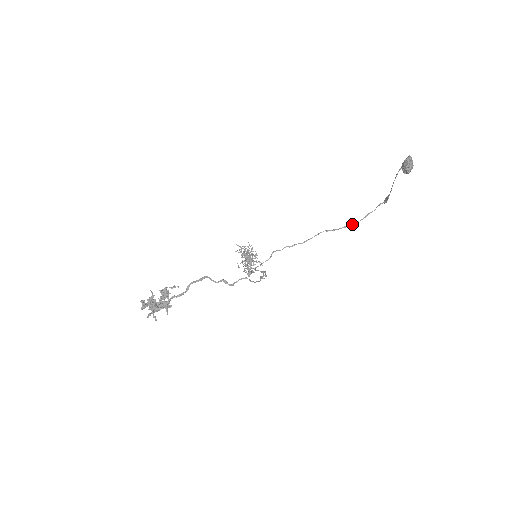
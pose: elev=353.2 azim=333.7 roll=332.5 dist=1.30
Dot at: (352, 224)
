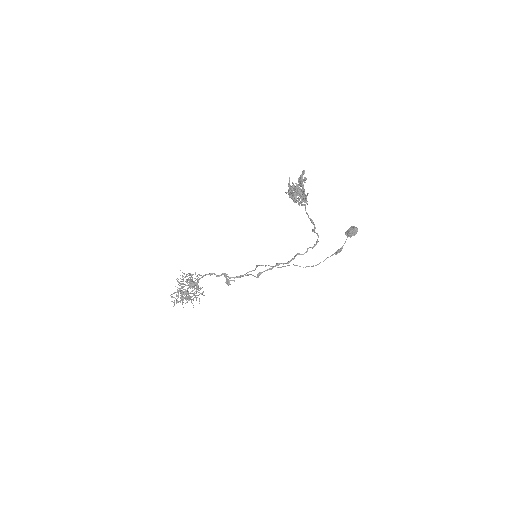
Dot at: occluded
